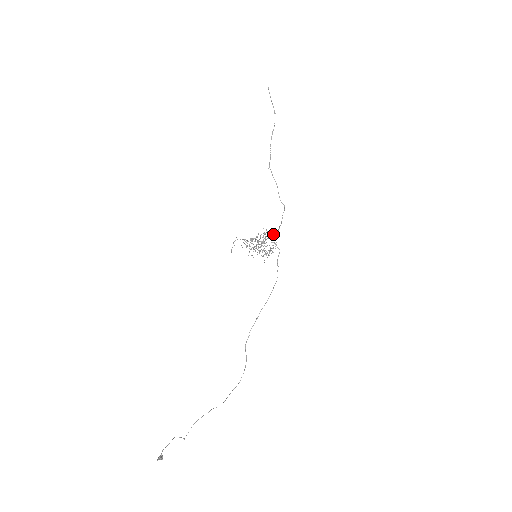
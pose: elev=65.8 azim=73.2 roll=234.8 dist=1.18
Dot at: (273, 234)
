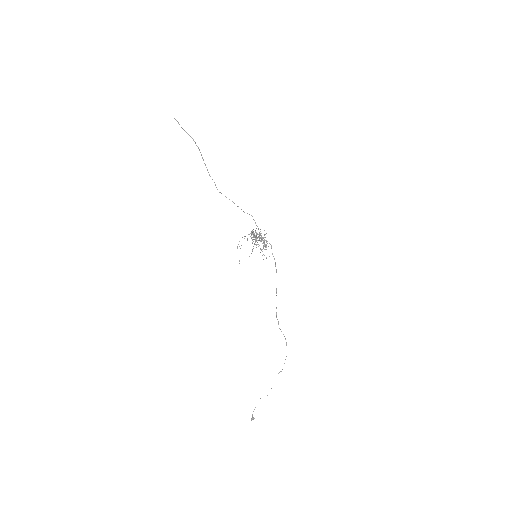
Dot at: occluded
